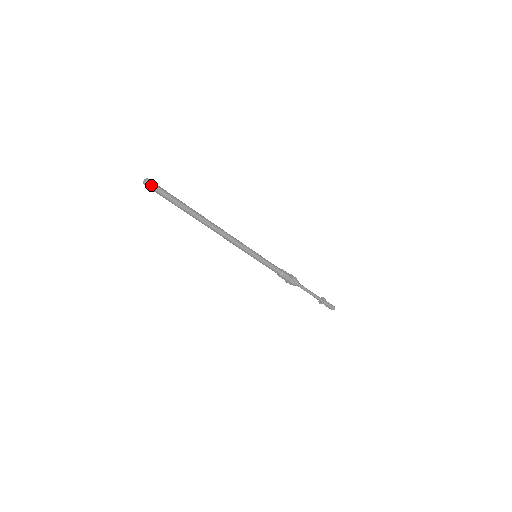
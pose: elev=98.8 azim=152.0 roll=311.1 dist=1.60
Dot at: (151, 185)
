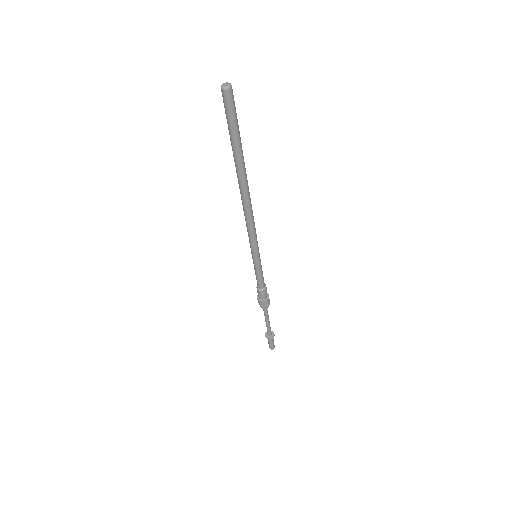
Dot at: (228, 97)
